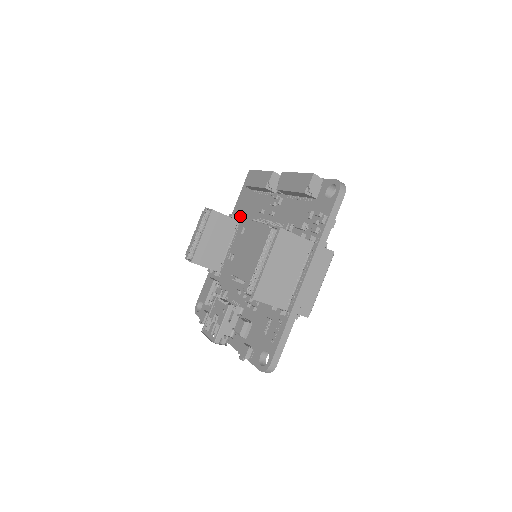
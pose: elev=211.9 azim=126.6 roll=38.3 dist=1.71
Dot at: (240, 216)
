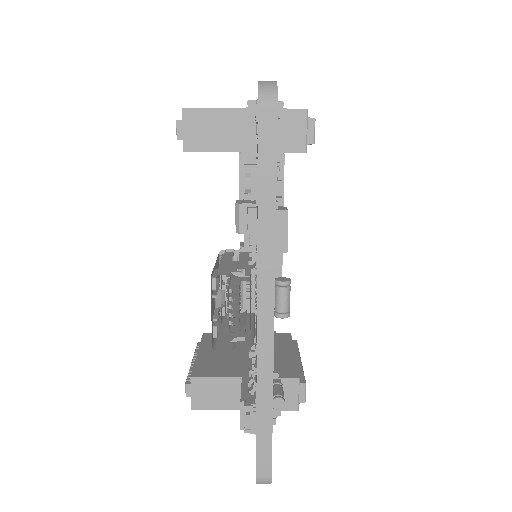
Dot at: occluded
